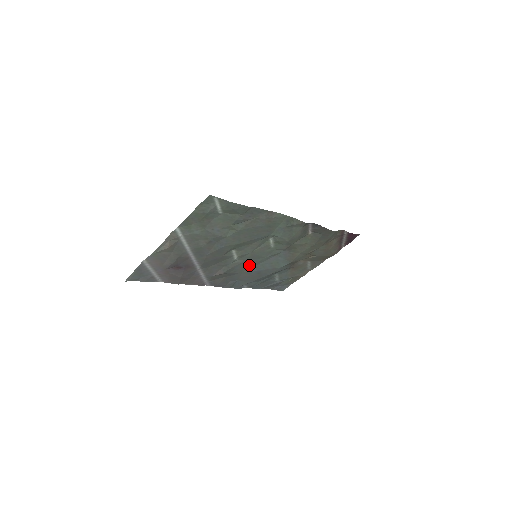
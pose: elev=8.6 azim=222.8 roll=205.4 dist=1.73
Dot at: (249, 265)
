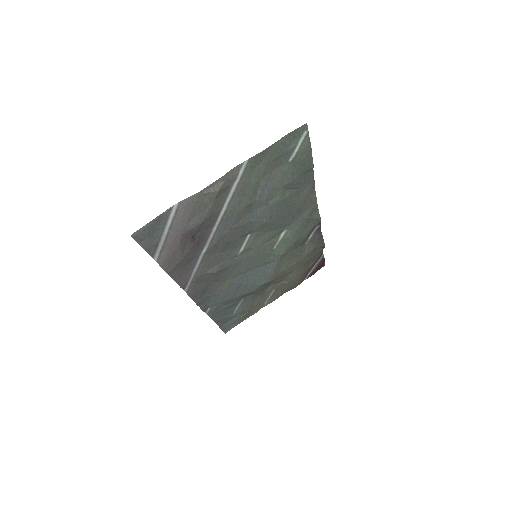
Dot at: (238, 271)
